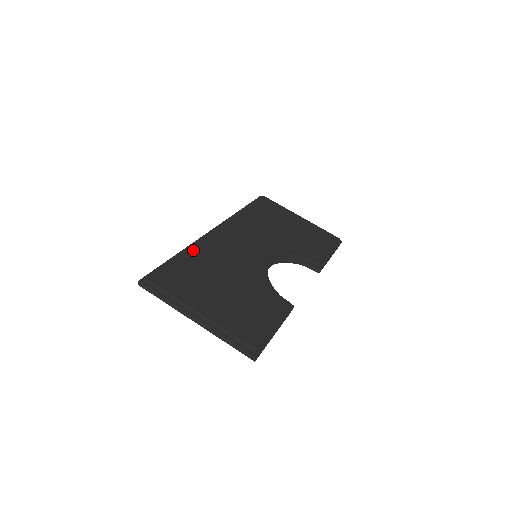
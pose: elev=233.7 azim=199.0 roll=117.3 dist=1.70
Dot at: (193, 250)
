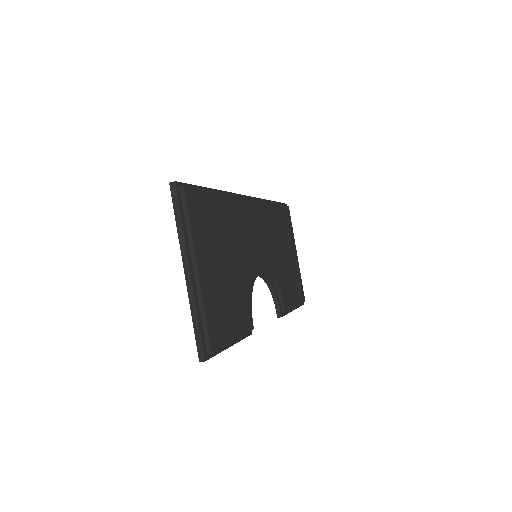
Dot at: (227, 200)
